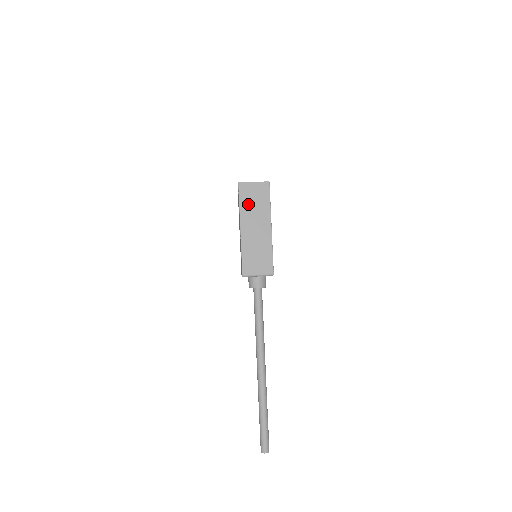
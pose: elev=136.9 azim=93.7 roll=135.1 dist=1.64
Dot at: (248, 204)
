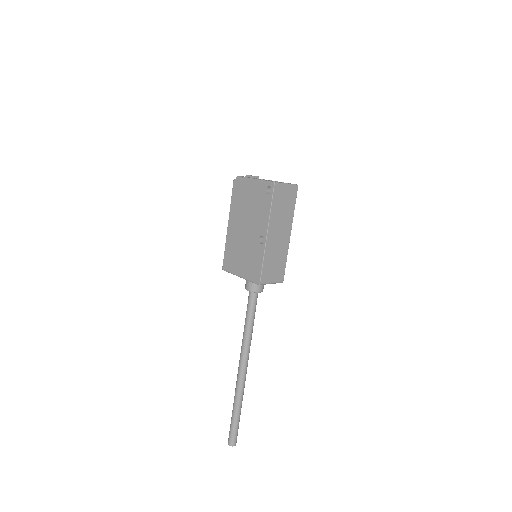
Dot at: (278, 207)
